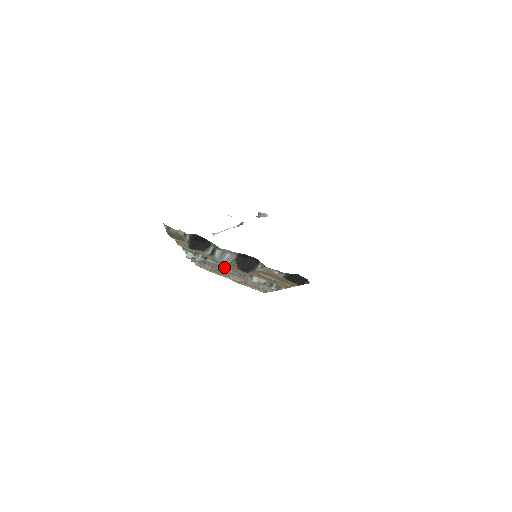
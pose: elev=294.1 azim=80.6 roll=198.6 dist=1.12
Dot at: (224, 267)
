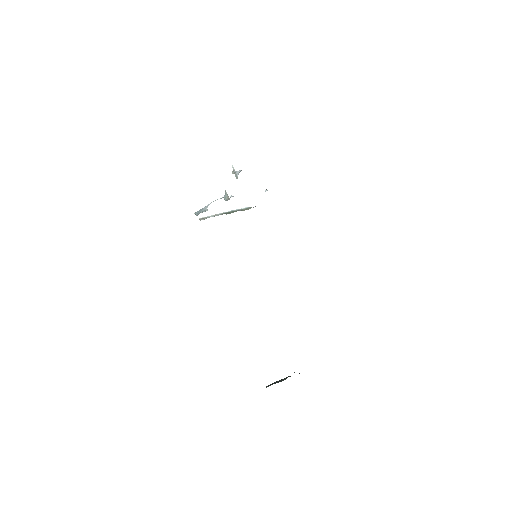
Dot at: occluded
